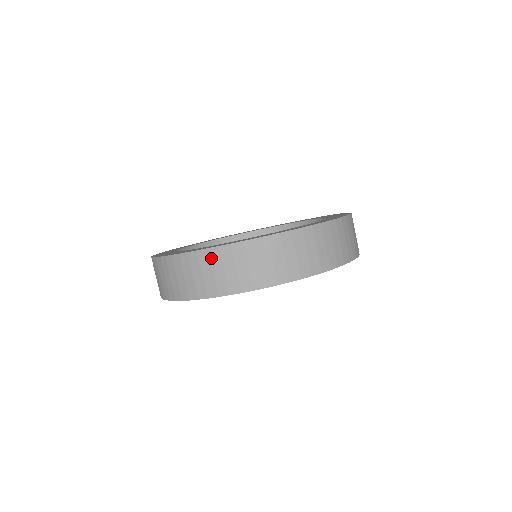
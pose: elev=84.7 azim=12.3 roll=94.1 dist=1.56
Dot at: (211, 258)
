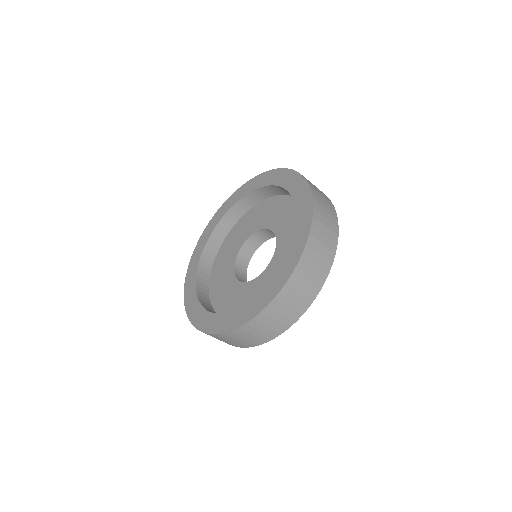
Dot at: occluded
